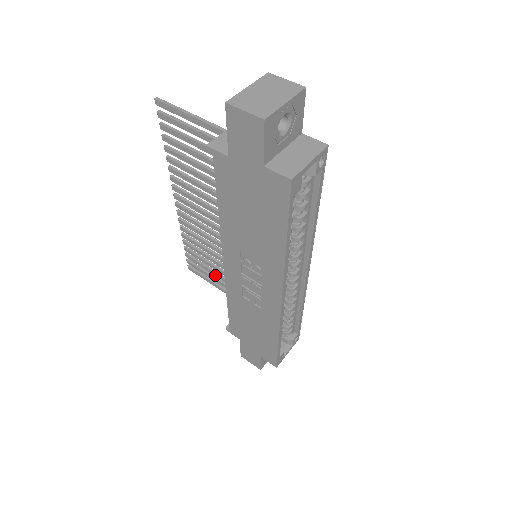
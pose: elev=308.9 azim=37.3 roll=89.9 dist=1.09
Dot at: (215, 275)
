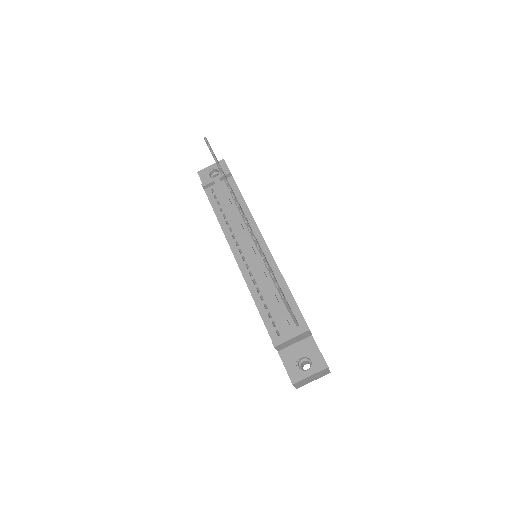
Dot at: occluded
